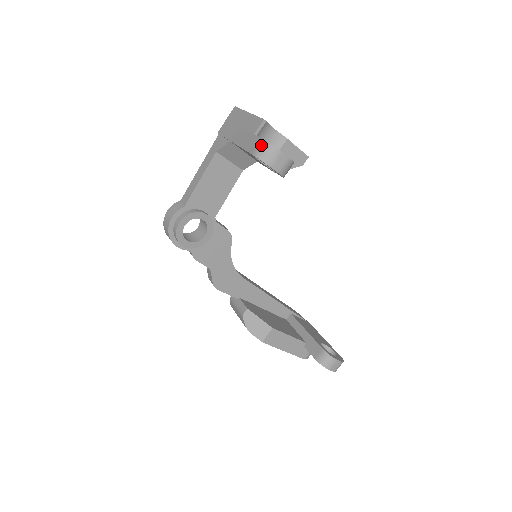
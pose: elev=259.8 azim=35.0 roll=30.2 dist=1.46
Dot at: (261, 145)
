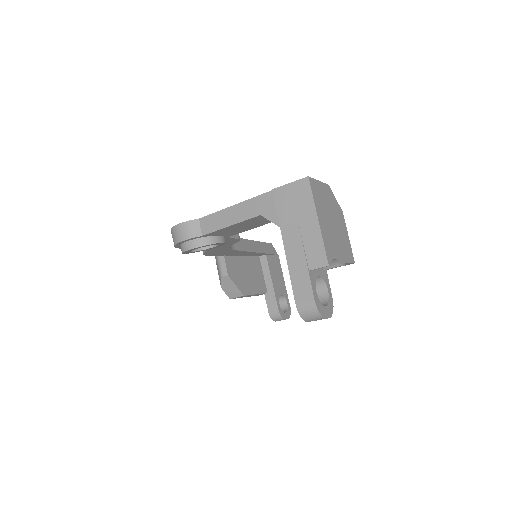
Dot at: (309, 306)
